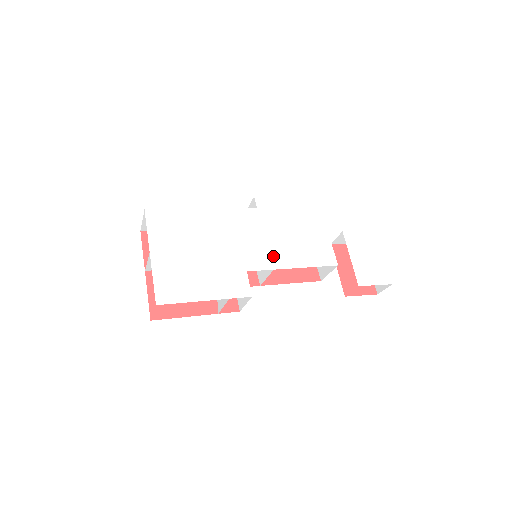
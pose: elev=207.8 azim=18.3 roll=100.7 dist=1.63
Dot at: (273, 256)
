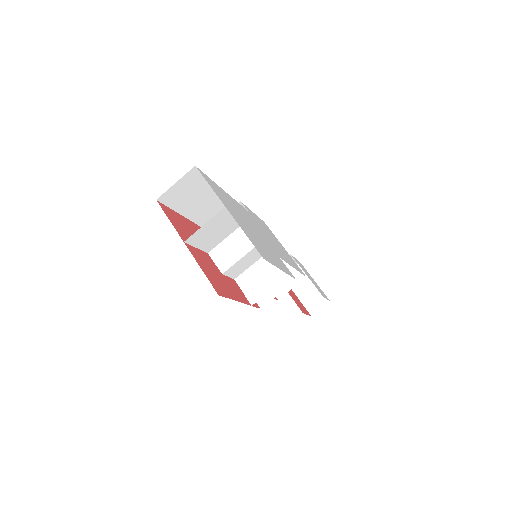
Dot at: occluded
